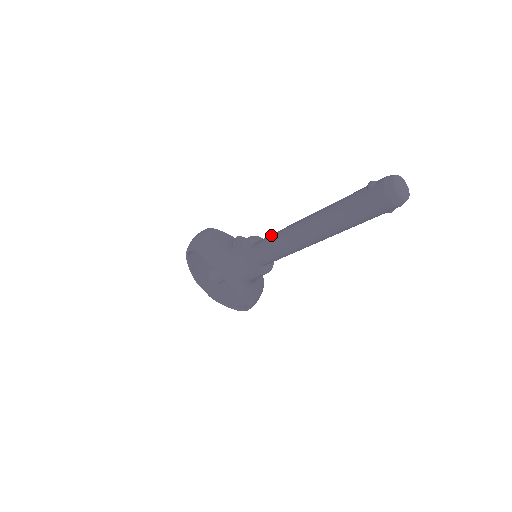
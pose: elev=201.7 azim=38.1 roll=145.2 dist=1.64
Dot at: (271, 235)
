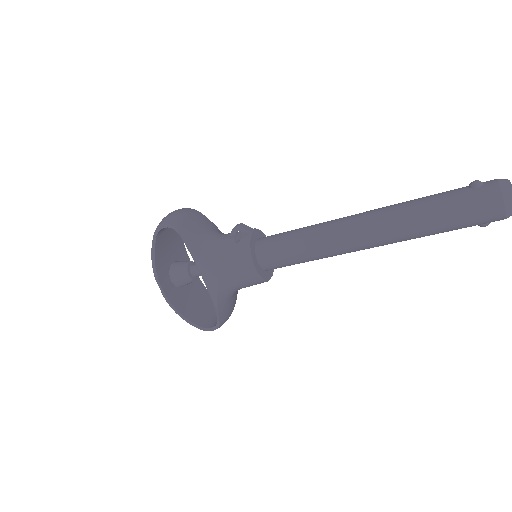
Dot at: (295, 229)
